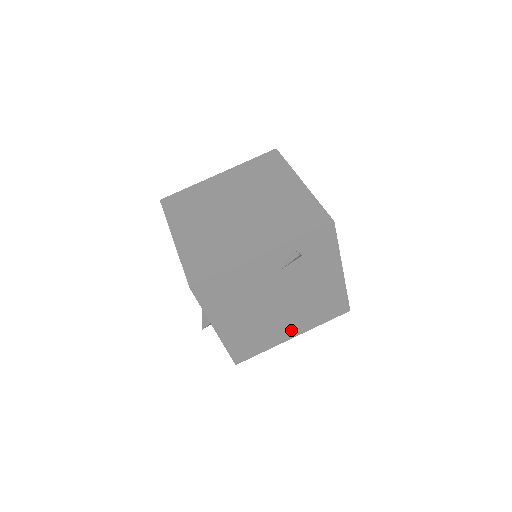
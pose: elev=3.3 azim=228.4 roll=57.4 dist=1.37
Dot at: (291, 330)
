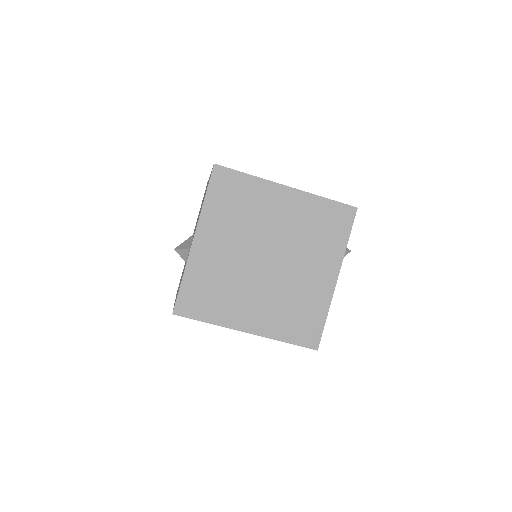
Dot at: occluded
